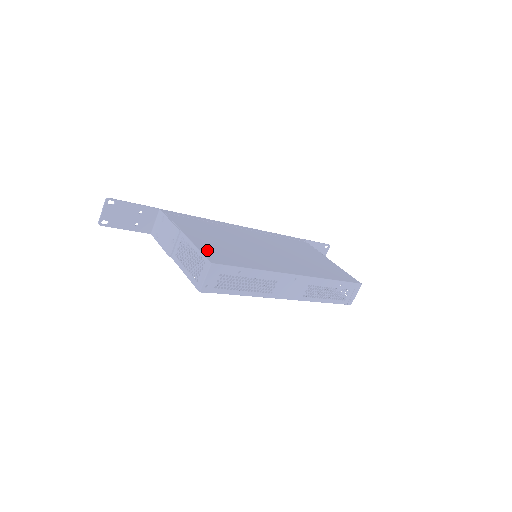
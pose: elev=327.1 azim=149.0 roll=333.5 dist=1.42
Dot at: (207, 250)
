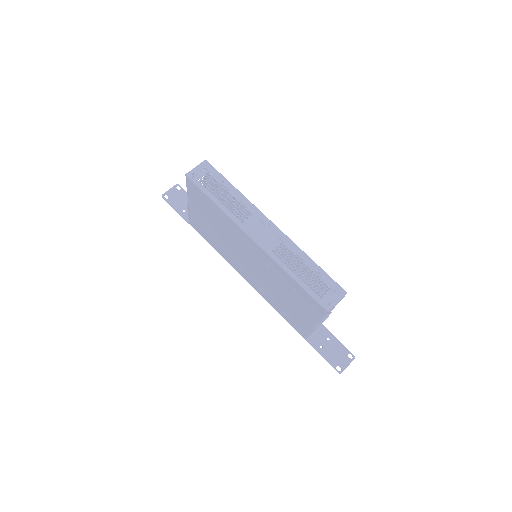
Dot at: (212, 178)
